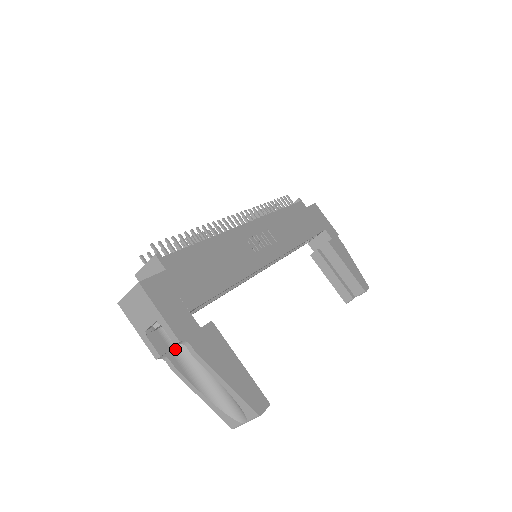
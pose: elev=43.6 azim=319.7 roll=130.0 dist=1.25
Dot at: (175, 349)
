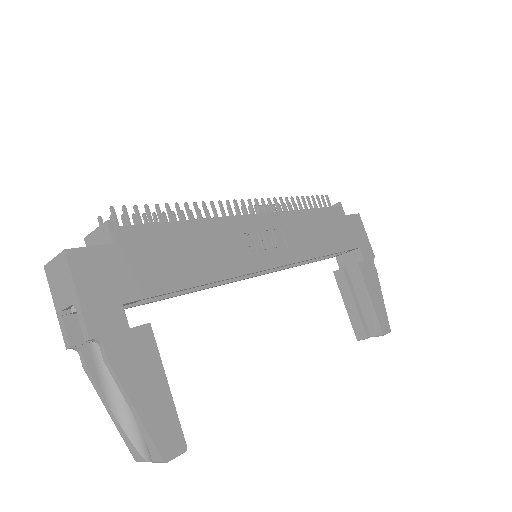
Dot at: (96, 343)
